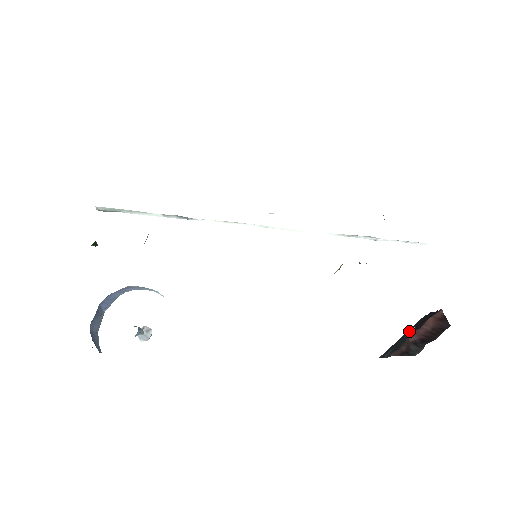
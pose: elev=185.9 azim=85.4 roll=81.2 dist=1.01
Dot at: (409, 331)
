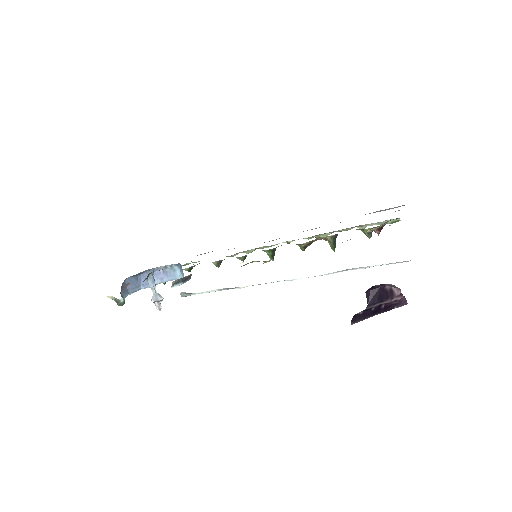
Dot at: occluded
